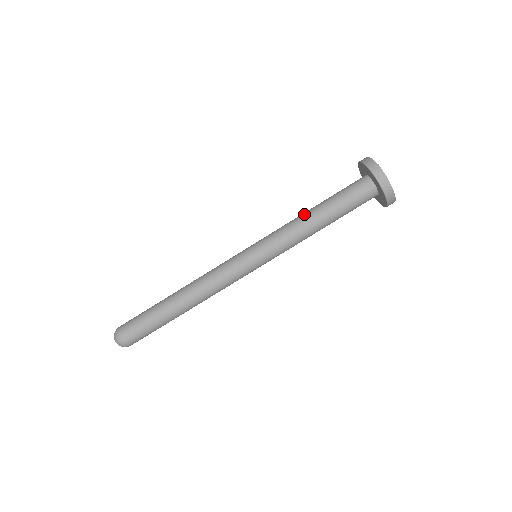
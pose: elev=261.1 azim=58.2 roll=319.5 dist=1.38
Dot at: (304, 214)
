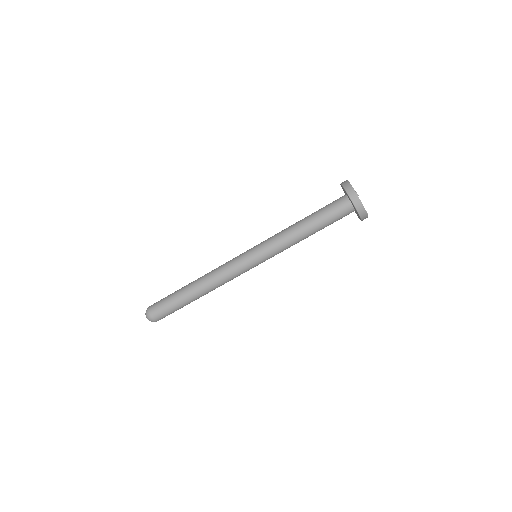
Dot at: (295, 226)
